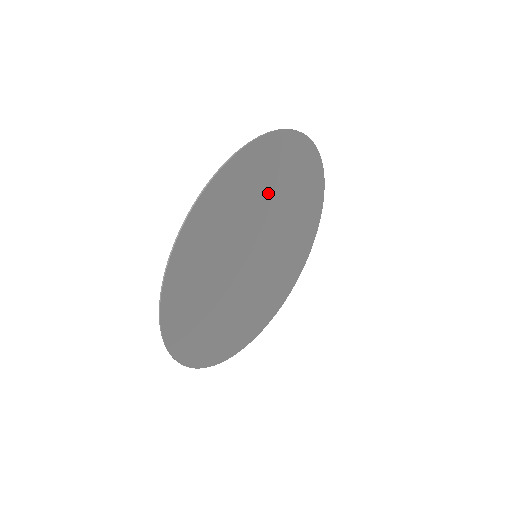
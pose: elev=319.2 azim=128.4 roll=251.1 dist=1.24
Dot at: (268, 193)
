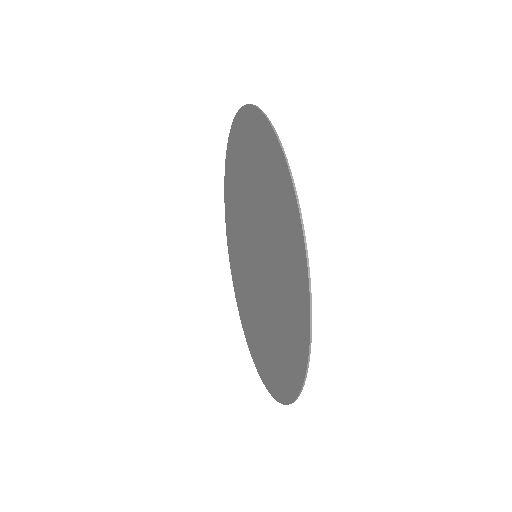
Dot at: (243, 183)
